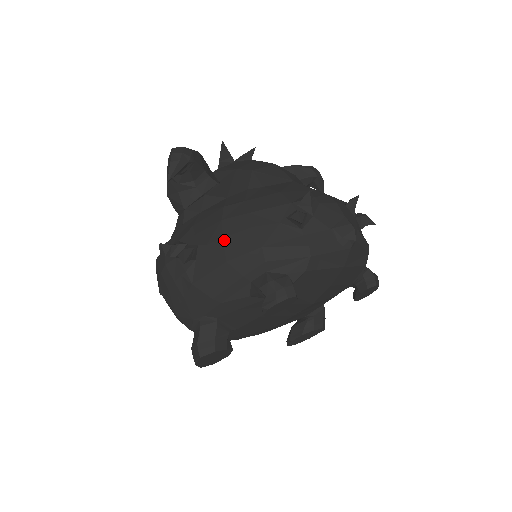
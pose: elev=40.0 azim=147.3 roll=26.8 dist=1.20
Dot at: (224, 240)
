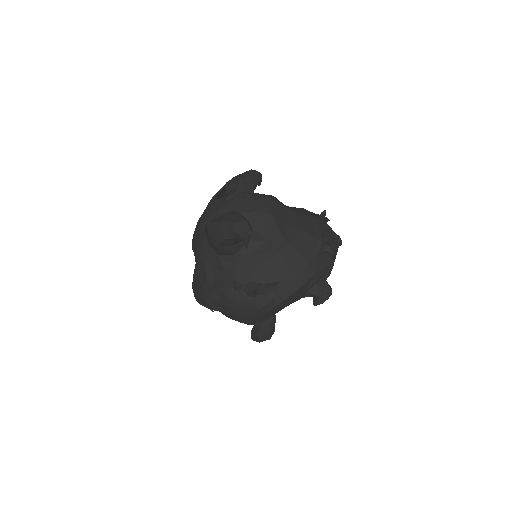
Dot at: (292, 276)
